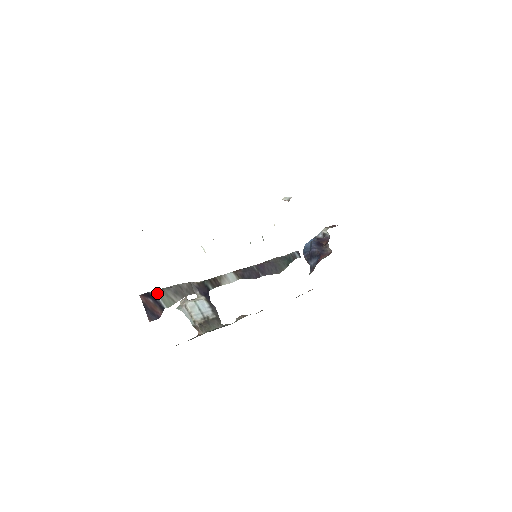
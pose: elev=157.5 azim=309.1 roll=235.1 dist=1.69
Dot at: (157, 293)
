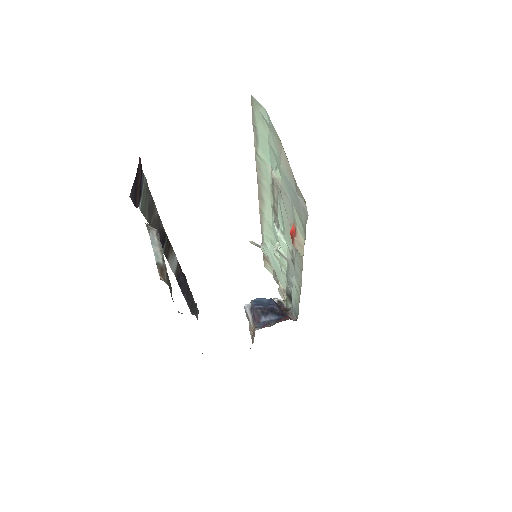
Dot at: (145, 179)
